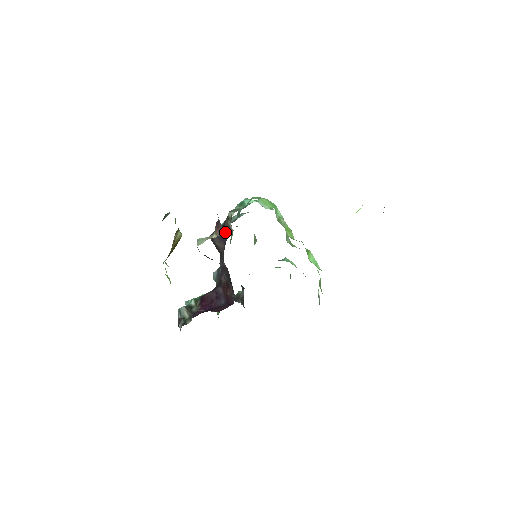
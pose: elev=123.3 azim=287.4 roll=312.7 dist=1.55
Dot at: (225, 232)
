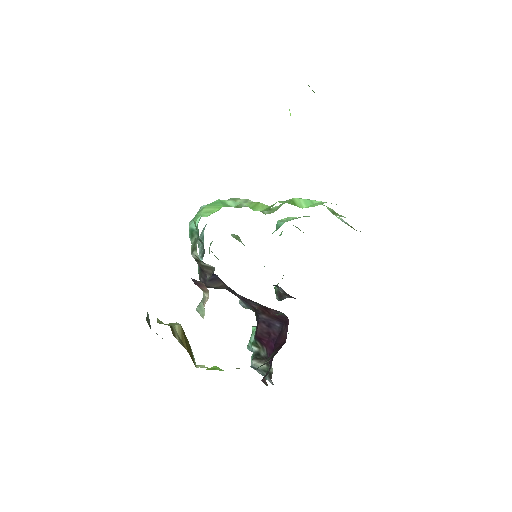
Dot at: (209, 275)
